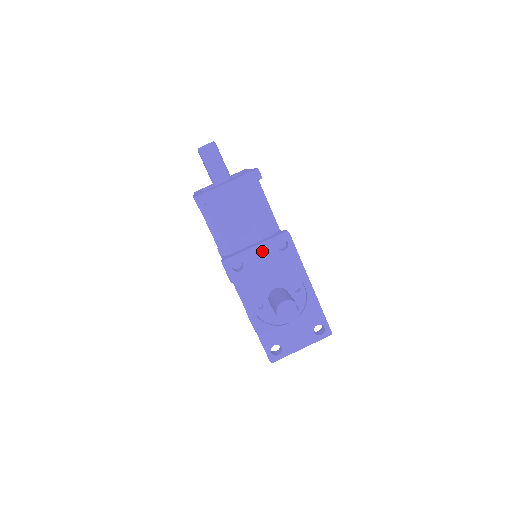
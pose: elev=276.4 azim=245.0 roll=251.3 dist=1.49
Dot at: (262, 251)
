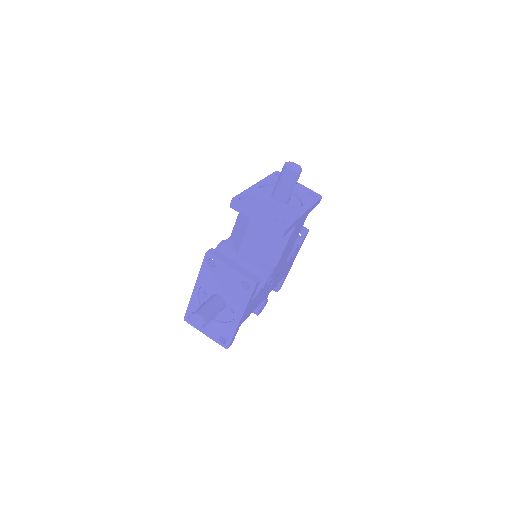
Dot at: (232, 273)
